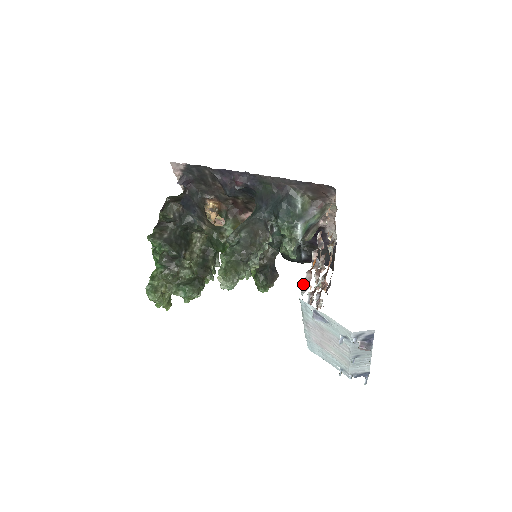
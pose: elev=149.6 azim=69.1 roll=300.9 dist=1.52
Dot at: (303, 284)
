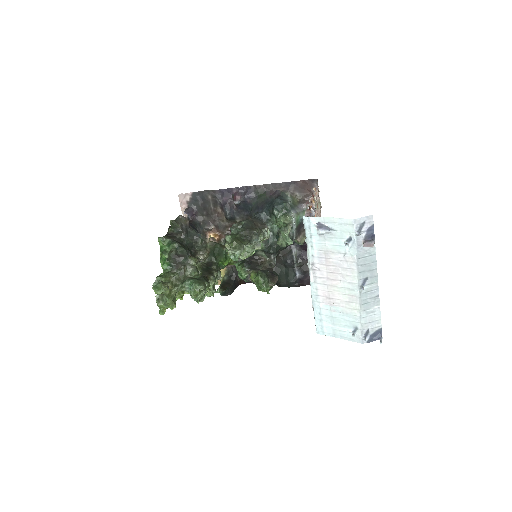
Dot at: (304, 215)
